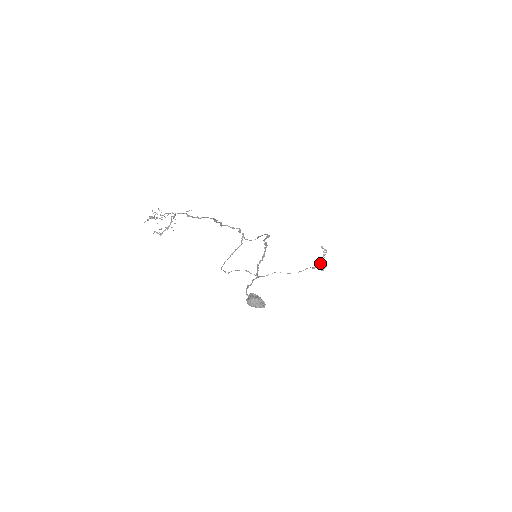
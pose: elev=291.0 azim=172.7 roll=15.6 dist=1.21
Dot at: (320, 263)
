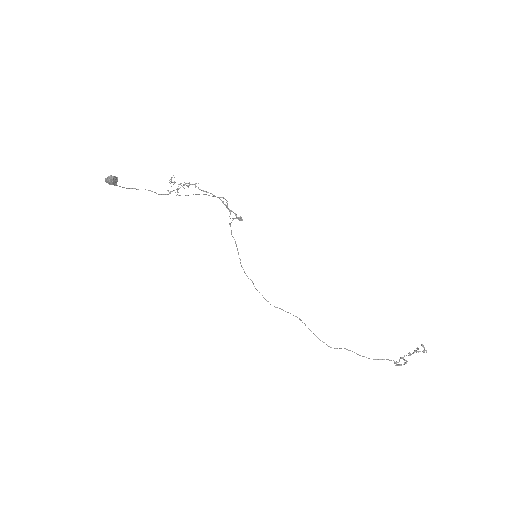
Dot at: occluded
